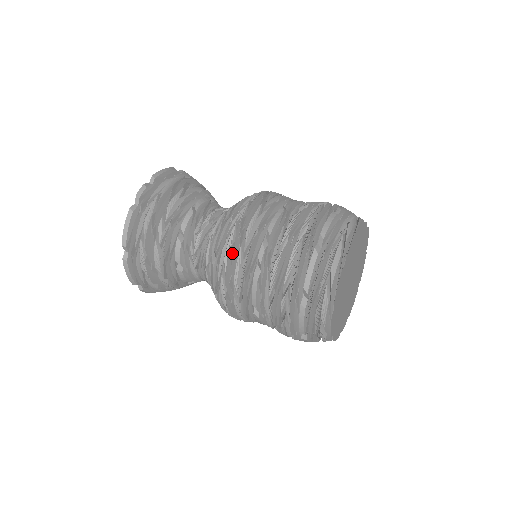
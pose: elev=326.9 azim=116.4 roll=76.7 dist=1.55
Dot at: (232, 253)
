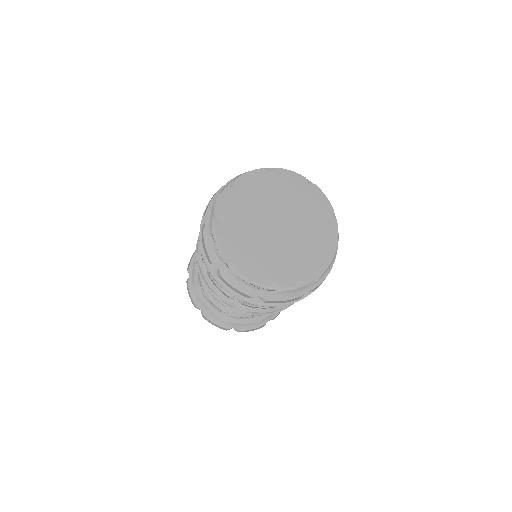
Dot at: occluded
